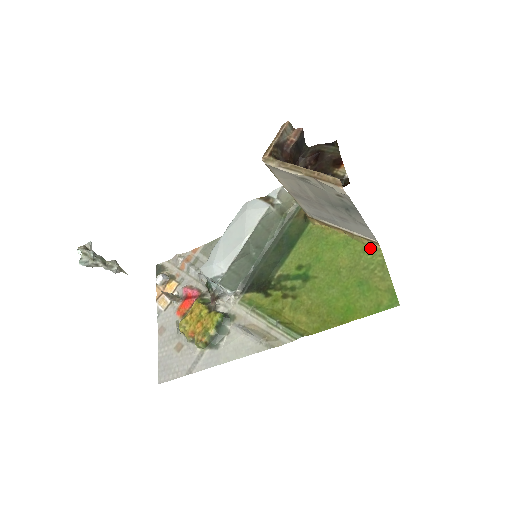
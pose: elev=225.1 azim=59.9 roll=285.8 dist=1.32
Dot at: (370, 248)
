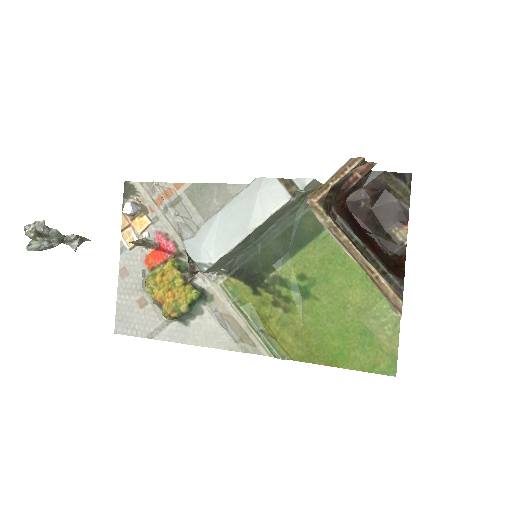
Dot at: occluded
